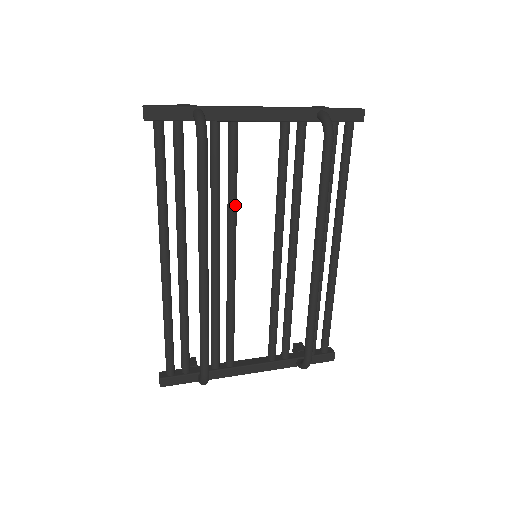
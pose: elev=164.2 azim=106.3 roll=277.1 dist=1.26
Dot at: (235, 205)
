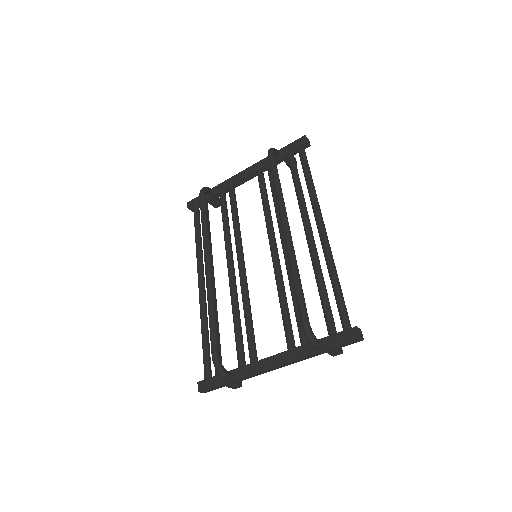
Dot at: (237, 228)
